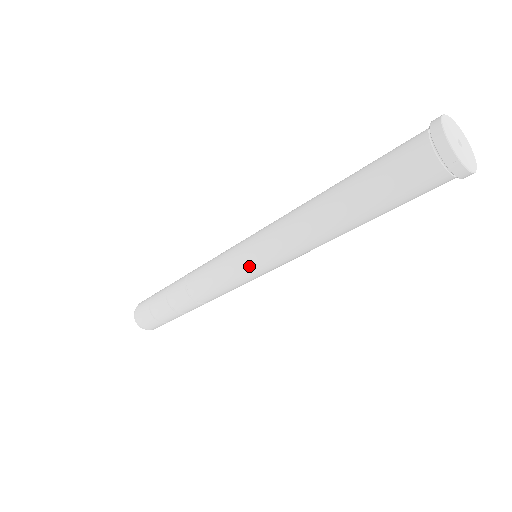
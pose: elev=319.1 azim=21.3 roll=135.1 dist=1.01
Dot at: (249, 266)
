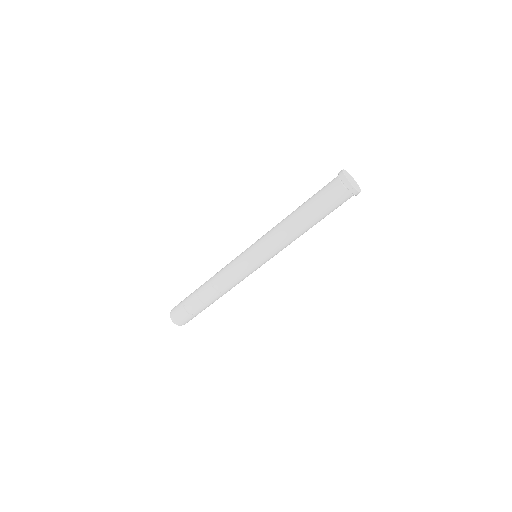
Dot at: (256, 261)
